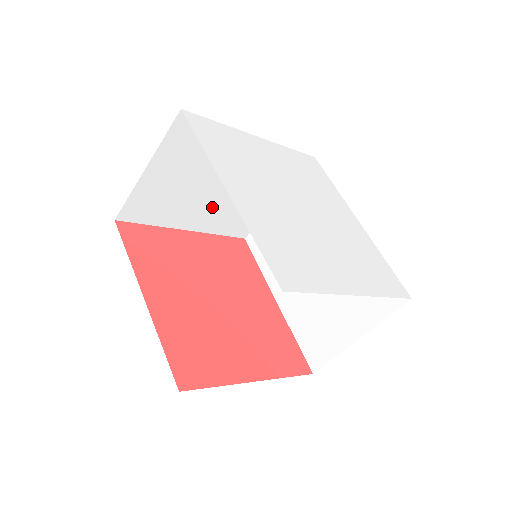
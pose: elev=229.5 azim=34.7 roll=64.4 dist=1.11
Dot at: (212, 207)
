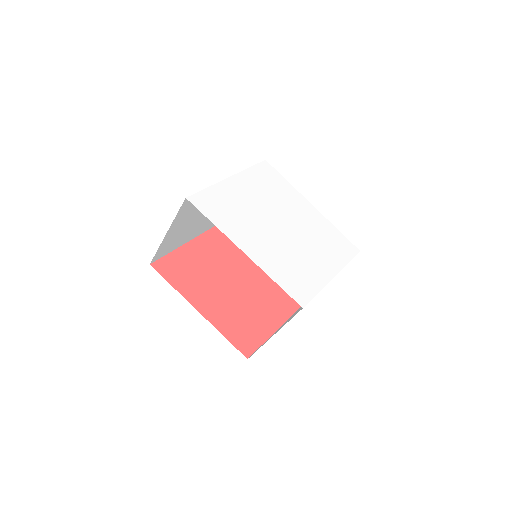
Dot at: (205, 221)
